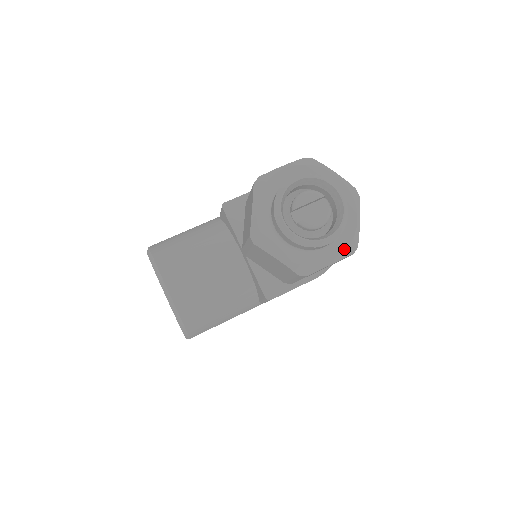
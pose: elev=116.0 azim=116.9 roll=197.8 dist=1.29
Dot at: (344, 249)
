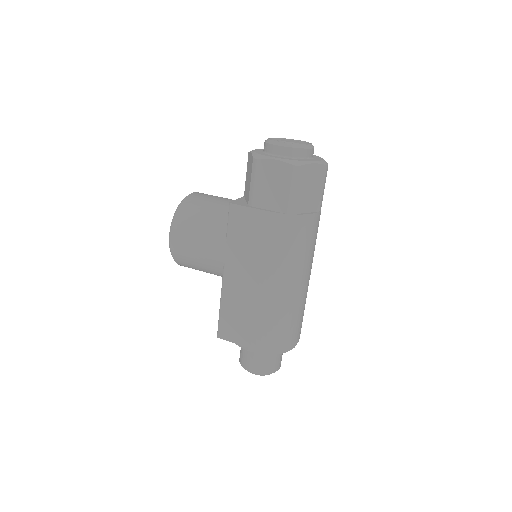
Dot at: (290, 159)
